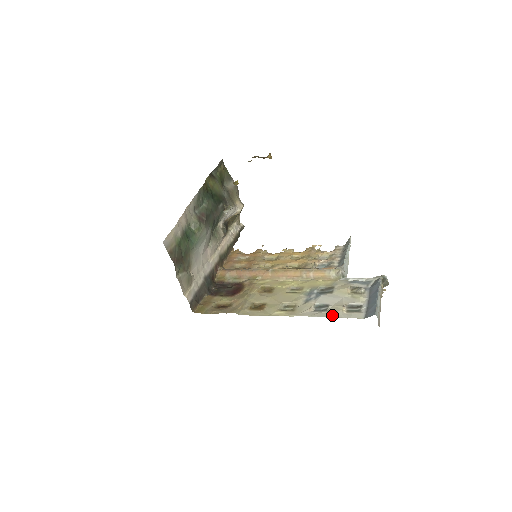
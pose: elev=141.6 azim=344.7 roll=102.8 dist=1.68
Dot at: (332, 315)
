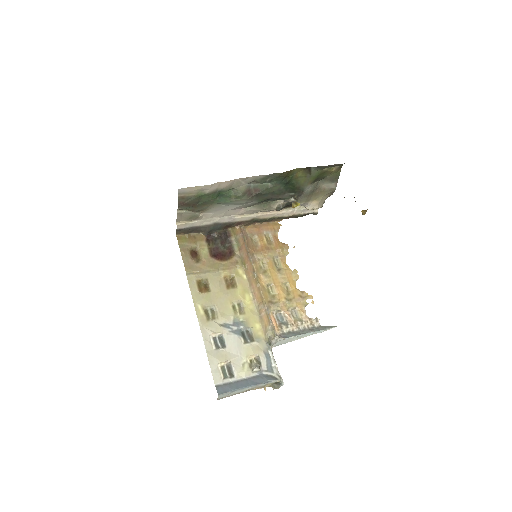
Dot at: (211, 356)
